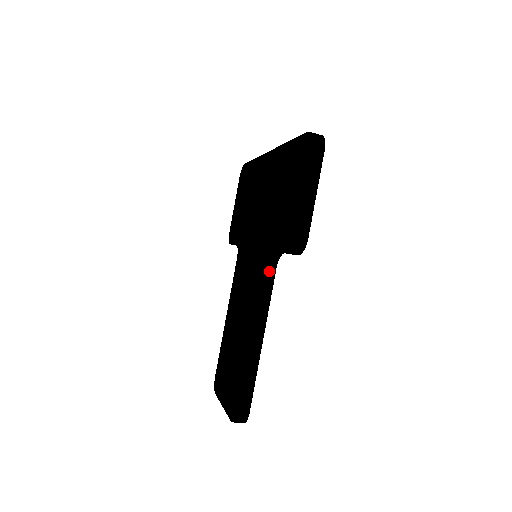
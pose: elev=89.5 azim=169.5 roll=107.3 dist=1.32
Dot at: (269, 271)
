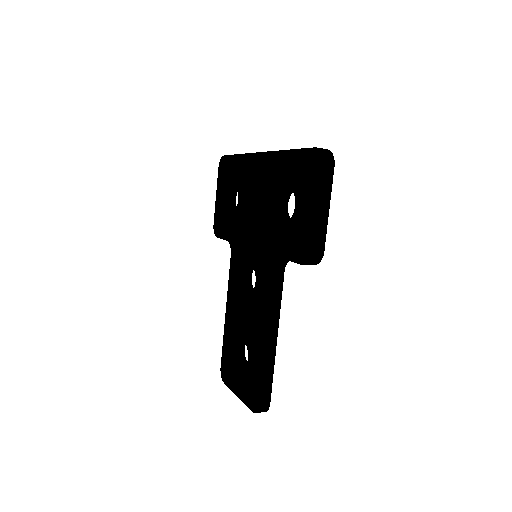
Dot at: (278, 276)
